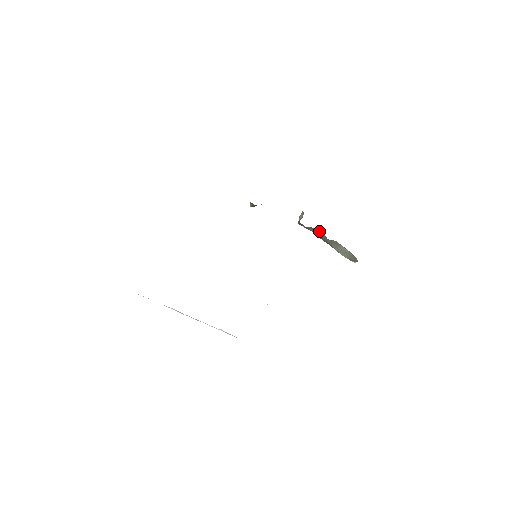
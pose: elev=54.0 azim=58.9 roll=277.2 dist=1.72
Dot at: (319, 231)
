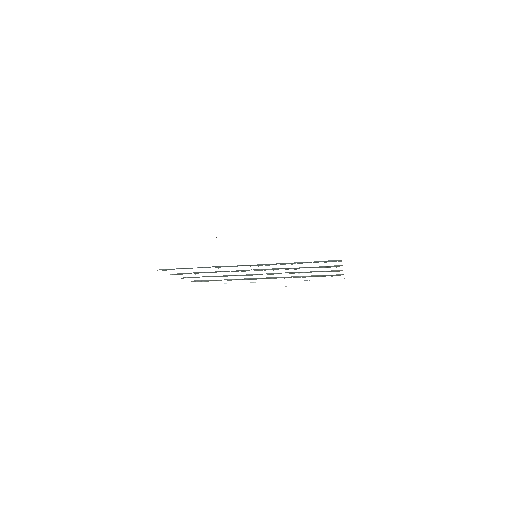
Dot at: occluded
